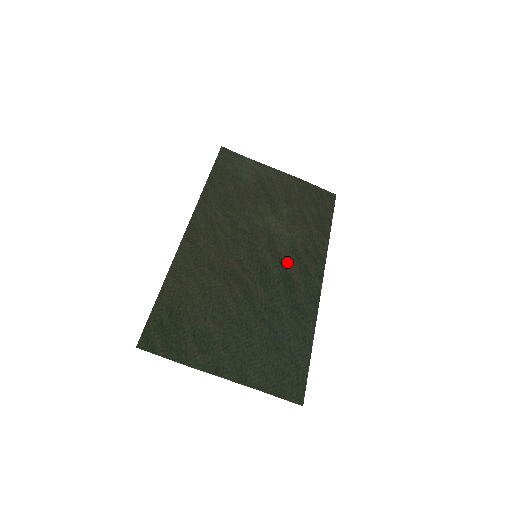
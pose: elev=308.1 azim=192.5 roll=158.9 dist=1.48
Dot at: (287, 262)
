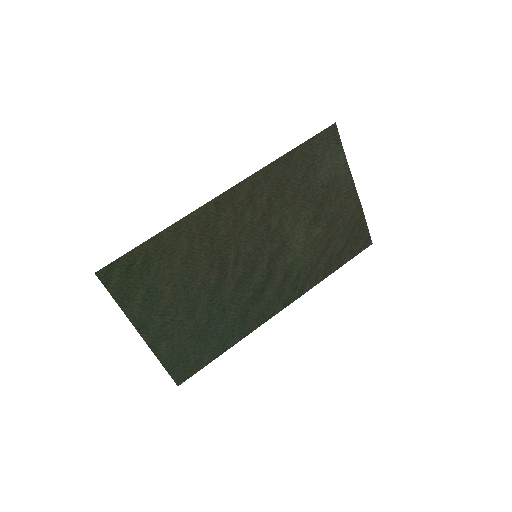
Dot at: (274, 277)
